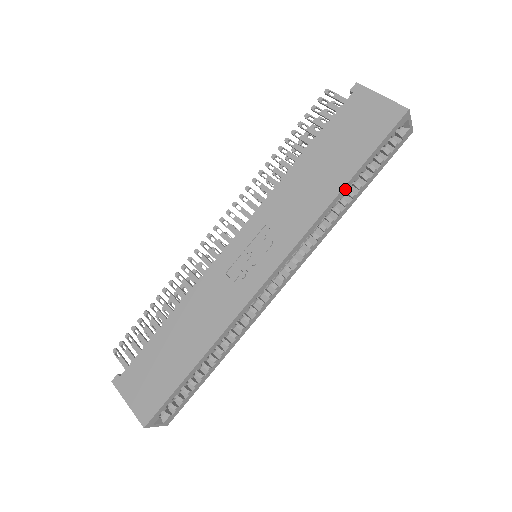
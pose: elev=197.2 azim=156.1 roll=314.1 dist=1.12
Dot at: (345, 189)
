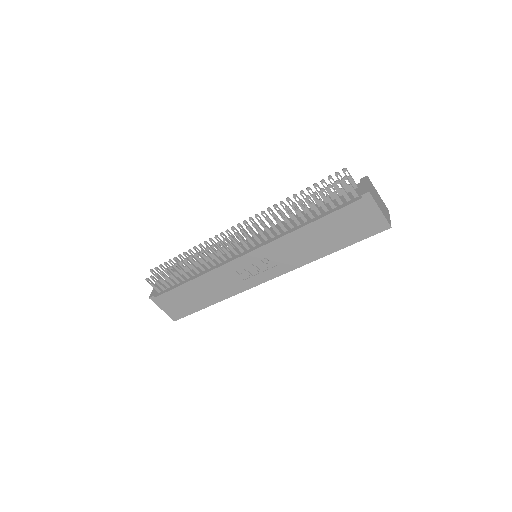
Dot at: (329, 252)
